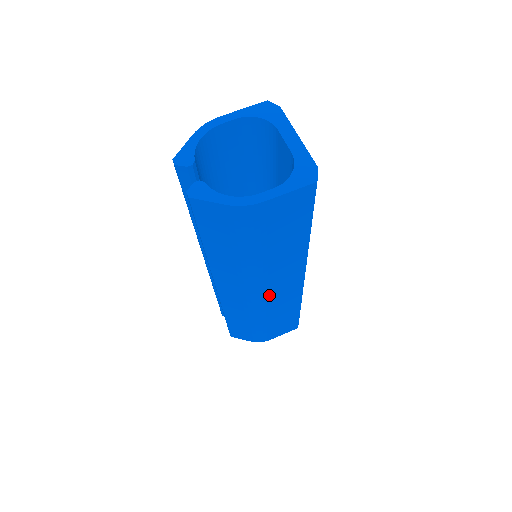
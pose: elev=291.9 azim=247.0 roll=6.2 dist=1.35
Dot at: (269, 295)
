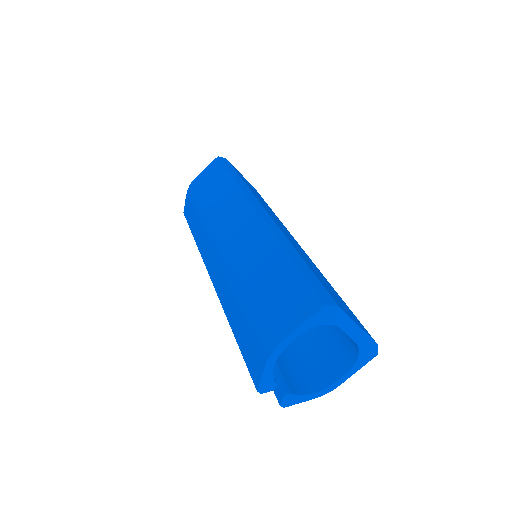
Dot at: occluded
